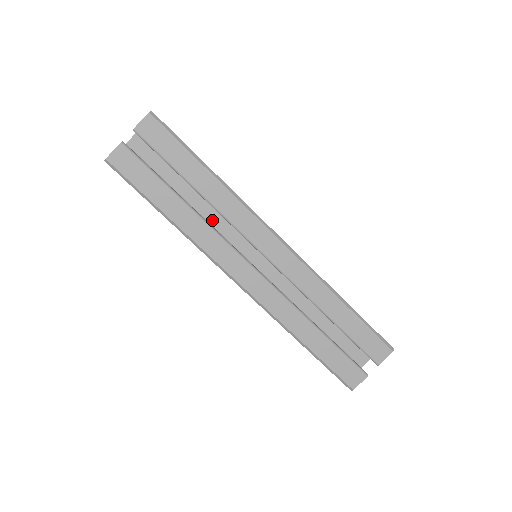
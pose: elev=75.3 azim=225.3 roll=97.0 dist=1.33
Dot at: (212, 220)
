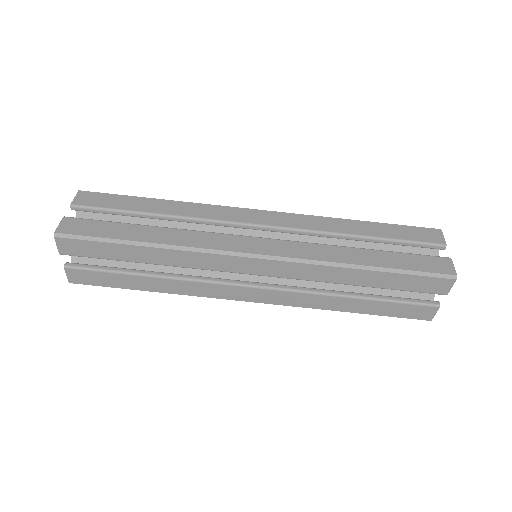
Dot at: occluded
